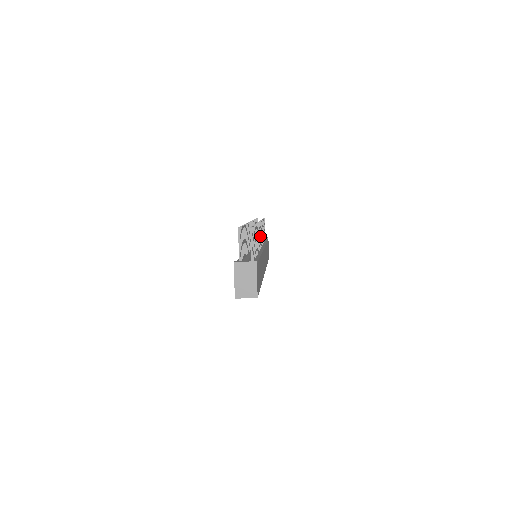
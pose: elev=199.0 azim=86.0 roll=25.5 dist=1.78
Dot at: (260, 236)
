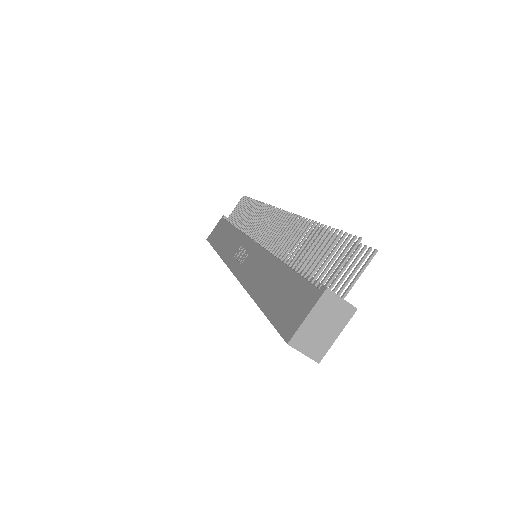
Dot at: occluded
